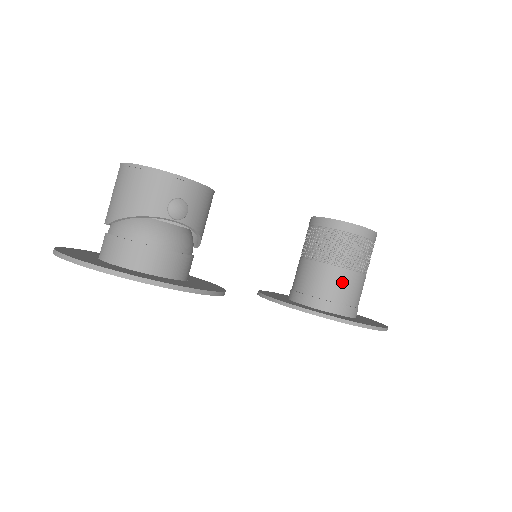
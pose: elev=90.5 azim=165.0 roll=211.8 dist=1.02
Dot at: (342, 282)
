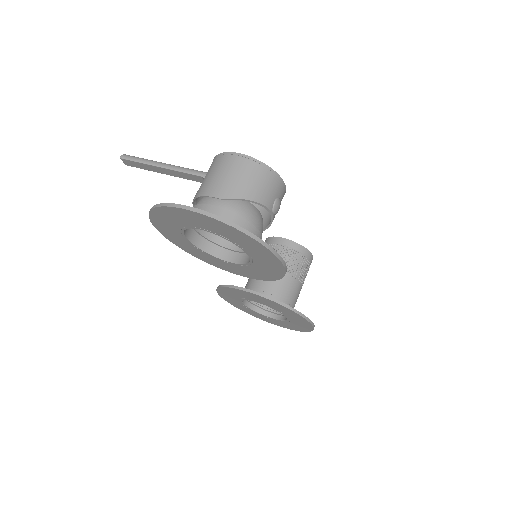
Dot at: (295, 290)
